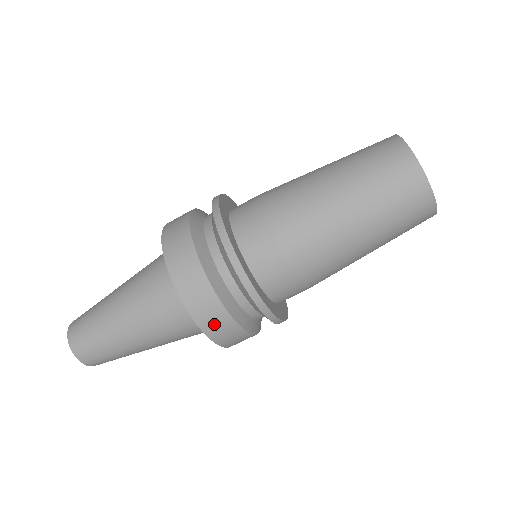
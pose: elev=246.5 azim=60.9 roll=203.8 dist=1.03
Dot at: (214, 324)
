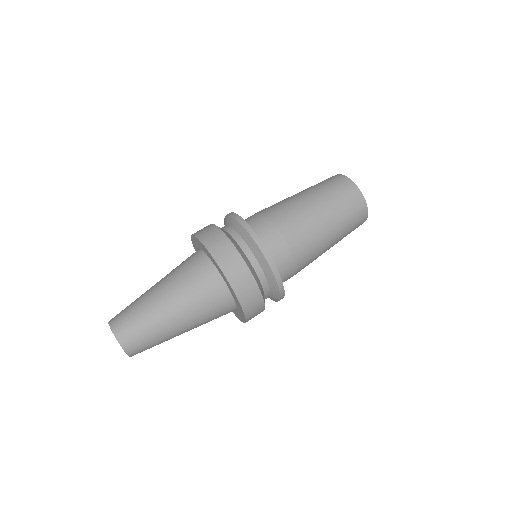
Dot at: (234, 271)
